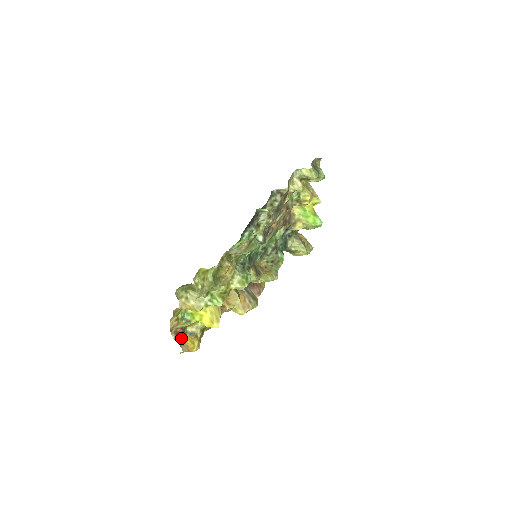
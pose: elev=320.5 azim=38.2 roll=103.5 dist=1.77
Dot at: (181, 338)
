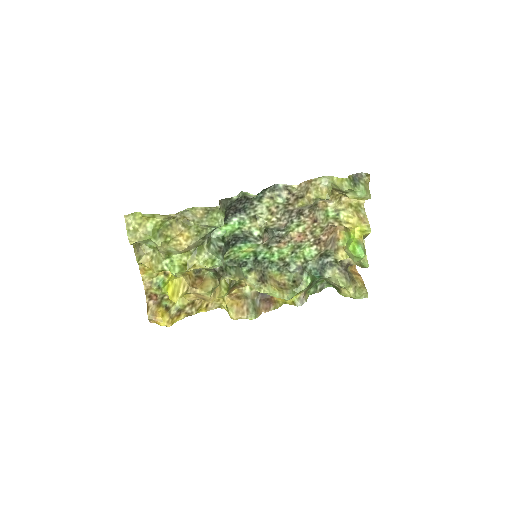
Dot at: (153, 305)
